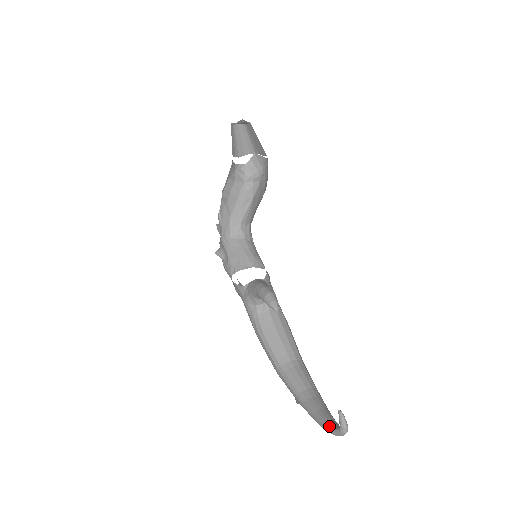
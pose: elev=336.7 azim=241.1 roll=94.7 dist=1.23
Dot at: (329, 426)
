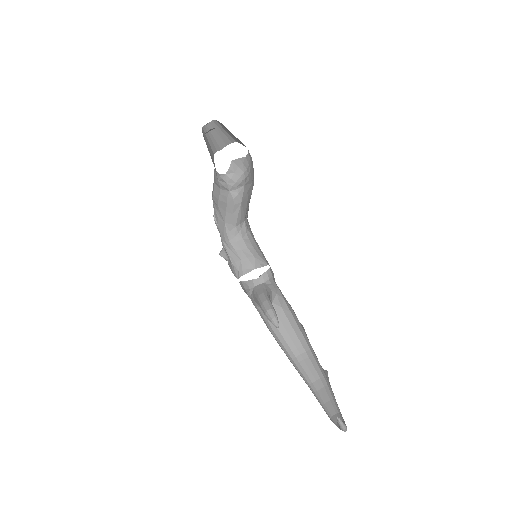
Dot at: (334, 421)
